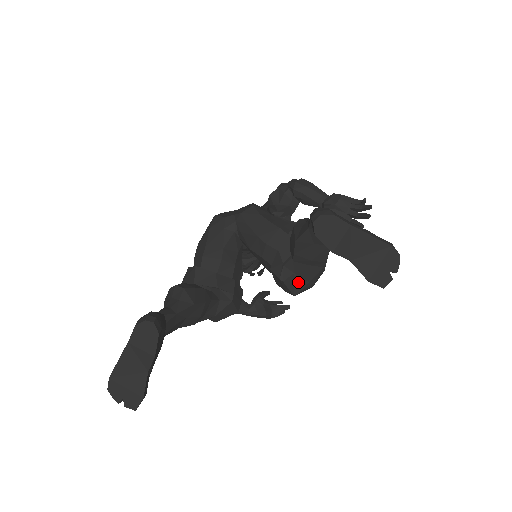
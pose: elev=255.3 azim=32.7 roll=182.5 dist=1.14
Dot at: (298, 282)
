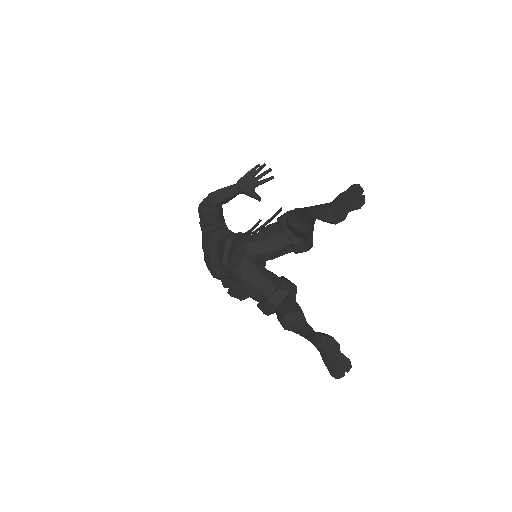
Dot at: (310, 241)
